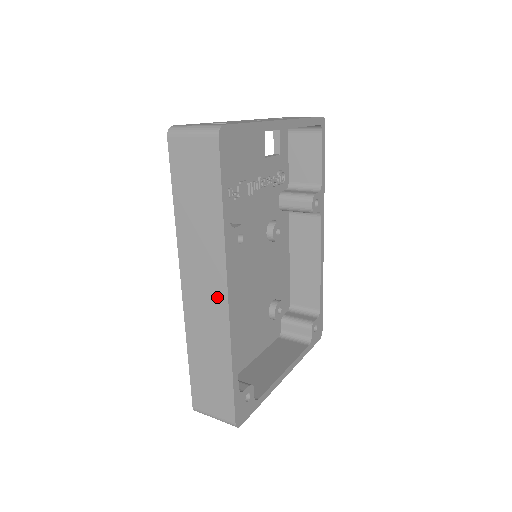
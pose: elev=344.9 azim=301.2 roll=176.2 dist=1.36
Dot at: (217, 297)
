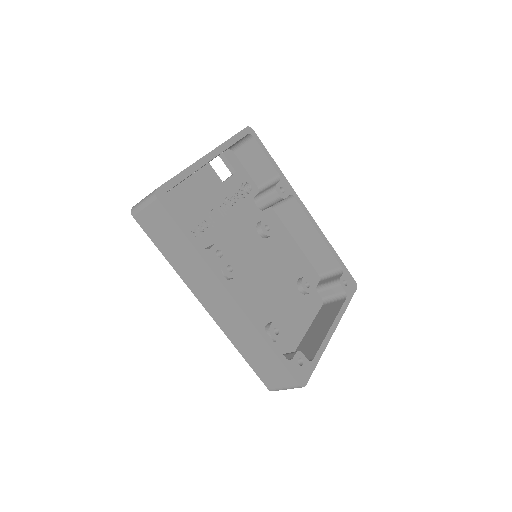
Dot at: (227, 302)
